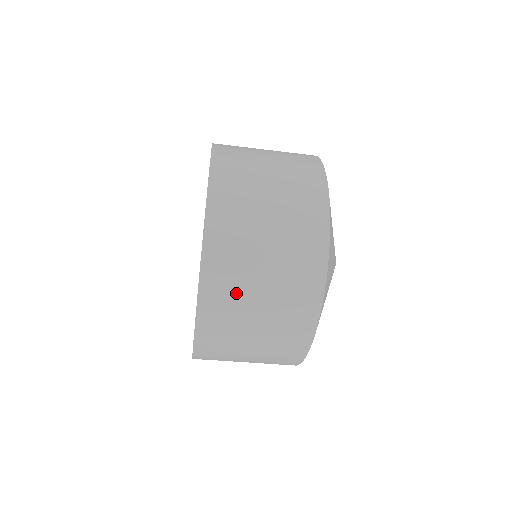
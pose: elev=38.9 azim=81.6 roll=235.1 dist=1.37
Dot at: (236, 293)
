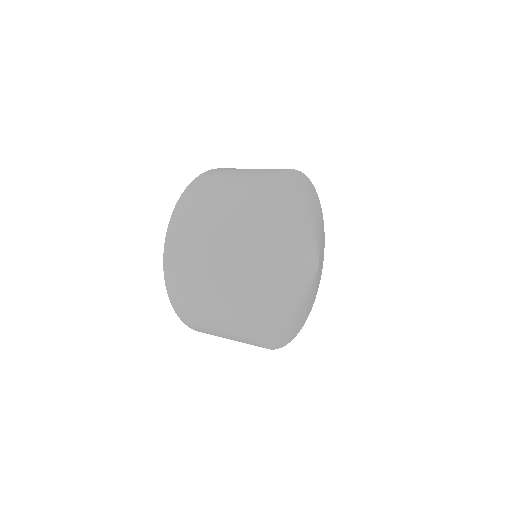
Dot at: occluded
